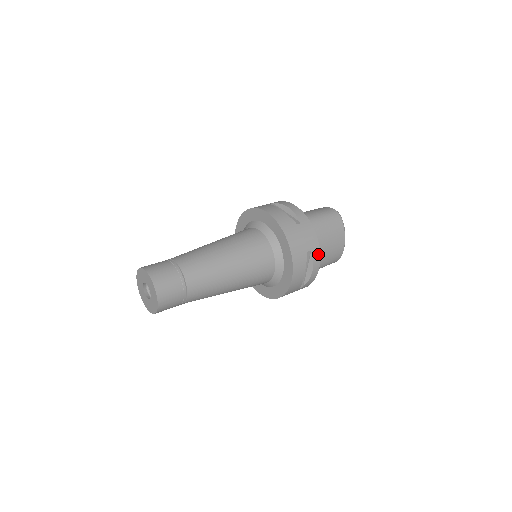
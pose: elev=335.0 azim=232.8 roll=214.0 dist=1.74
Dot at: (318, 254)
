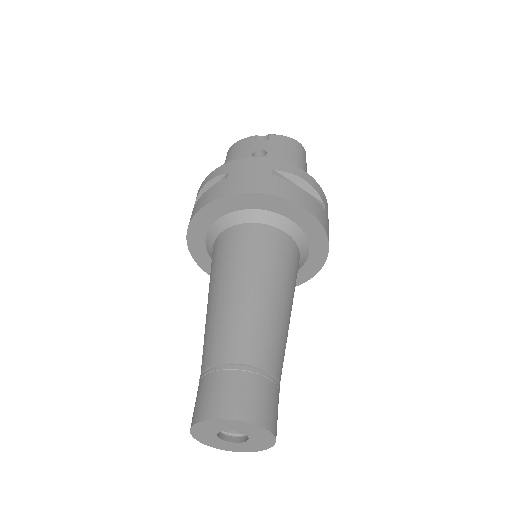
Dot at: occluded
